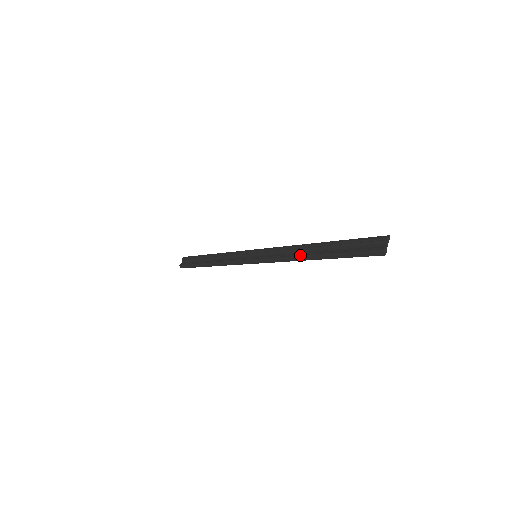
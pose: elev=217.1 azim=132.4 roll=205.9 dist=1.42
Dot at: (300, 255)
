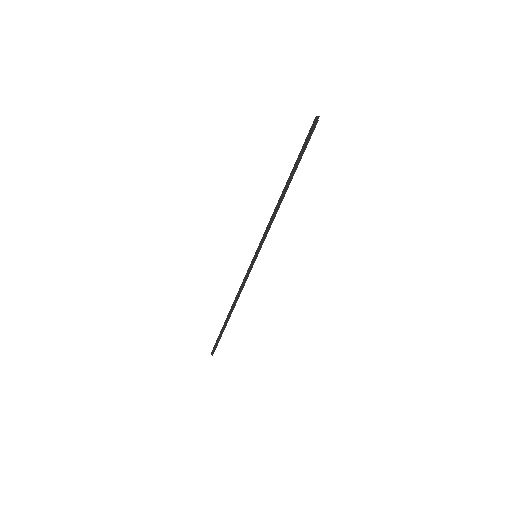
Dot at: (277, 203)
